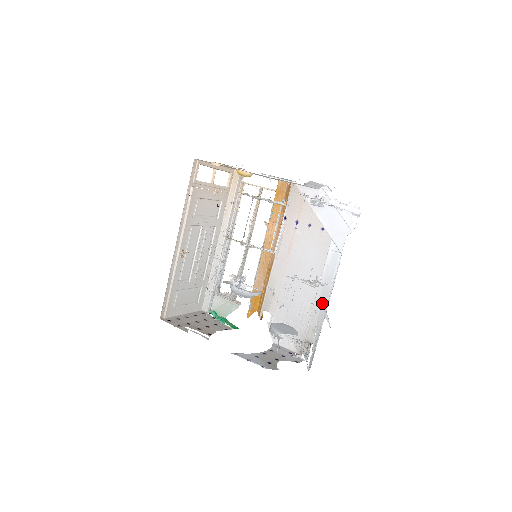
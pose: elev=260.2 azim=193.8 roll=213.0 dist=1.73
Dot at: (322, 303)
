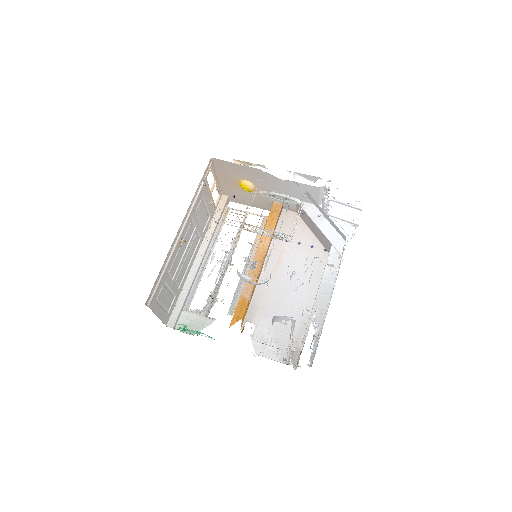
Dot at: (323, 300)
